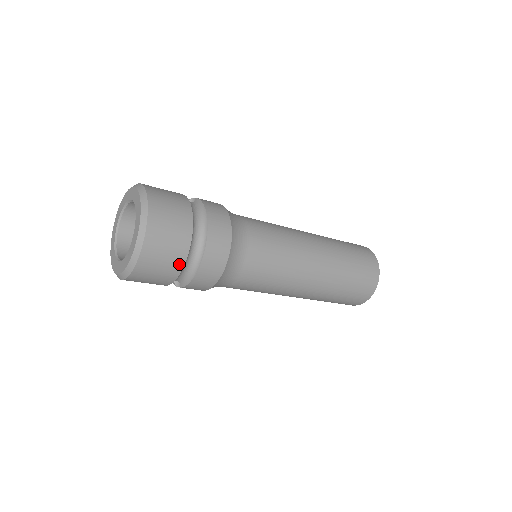
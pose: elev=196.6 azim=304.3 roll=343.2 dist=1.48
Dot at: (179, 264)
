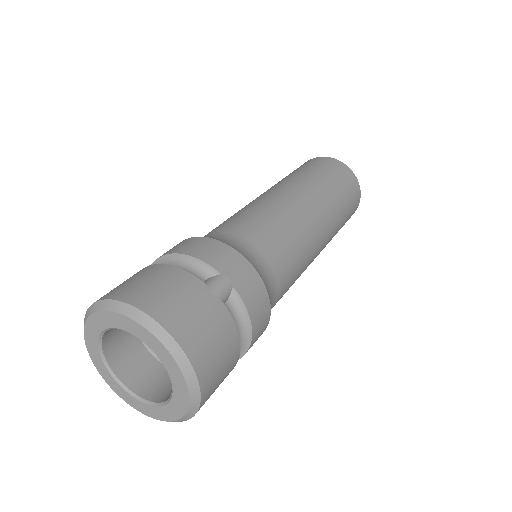
Dot at: occluded
